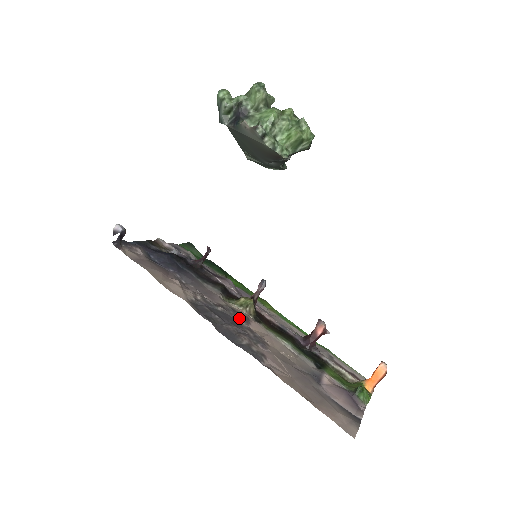
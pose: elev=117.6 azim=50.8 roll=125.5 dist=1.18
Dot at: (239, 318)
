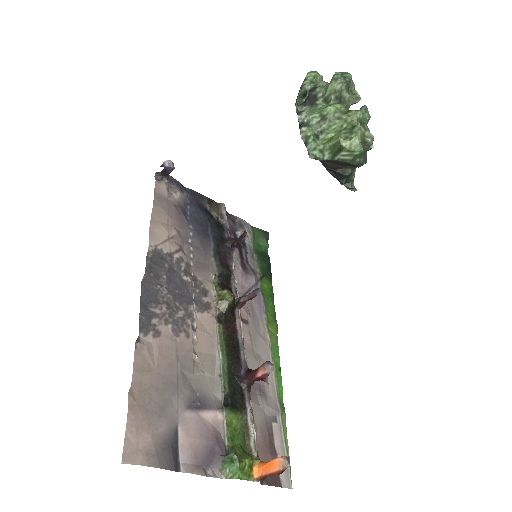
Dot at: (198, 300)
